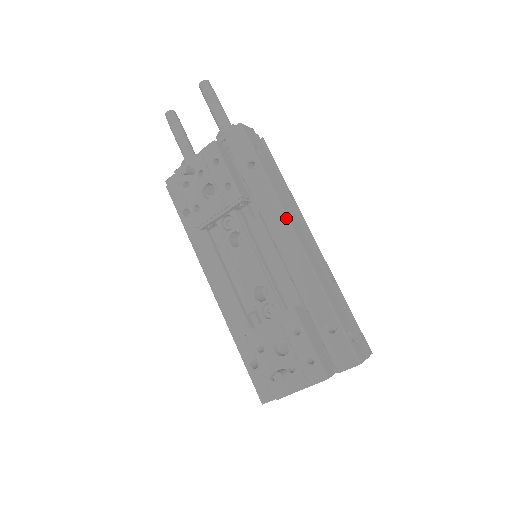
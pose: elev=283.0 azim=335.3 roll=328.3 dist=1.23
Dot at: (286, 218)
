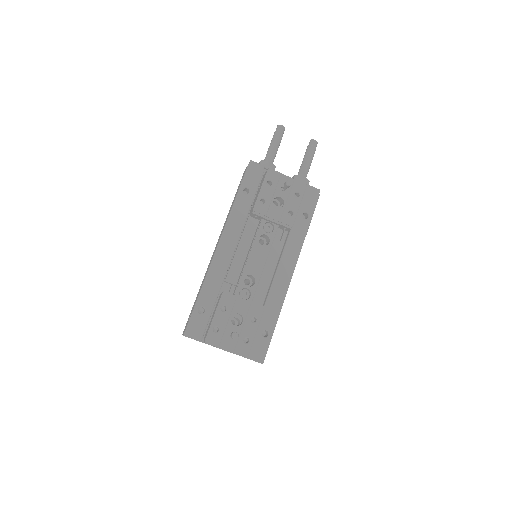
Dot at: (297, 260)
